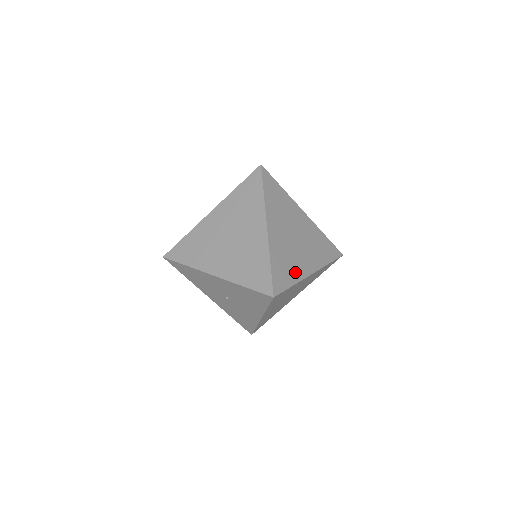
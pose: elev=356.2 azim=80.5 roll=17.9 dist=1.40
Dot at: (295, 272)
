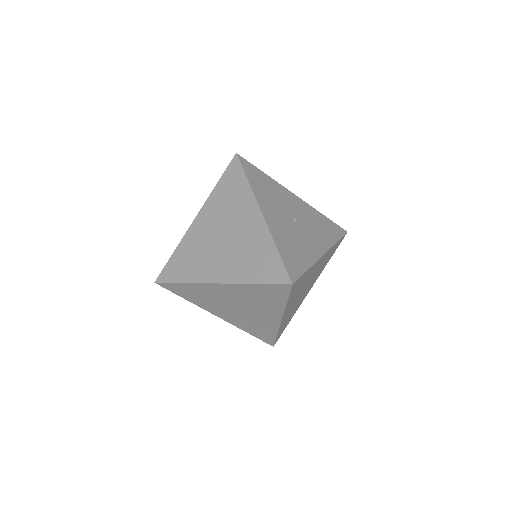
Dot at: (295, 311)
